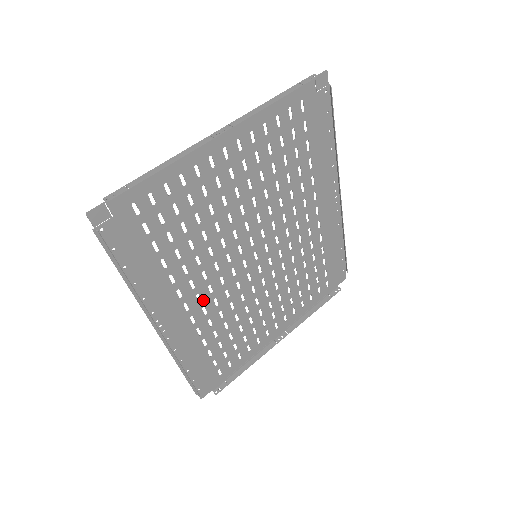
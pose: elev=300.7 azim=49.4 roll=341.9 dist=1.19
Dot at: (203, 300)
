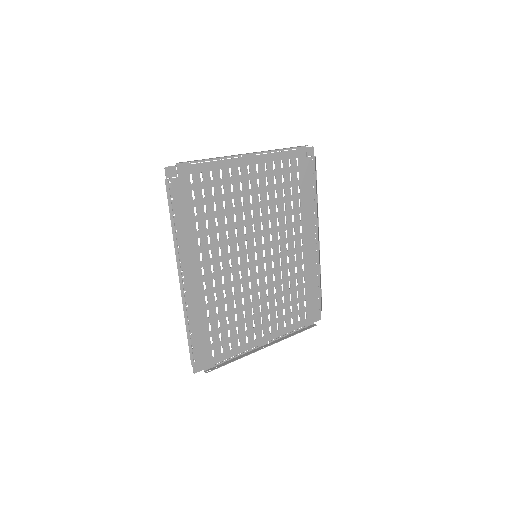
Dot at: (215, 272)
